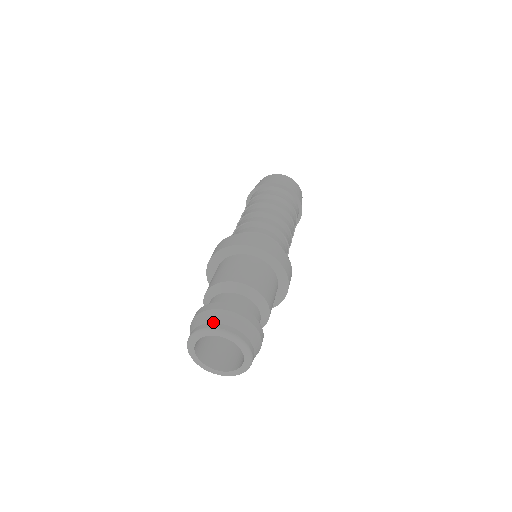
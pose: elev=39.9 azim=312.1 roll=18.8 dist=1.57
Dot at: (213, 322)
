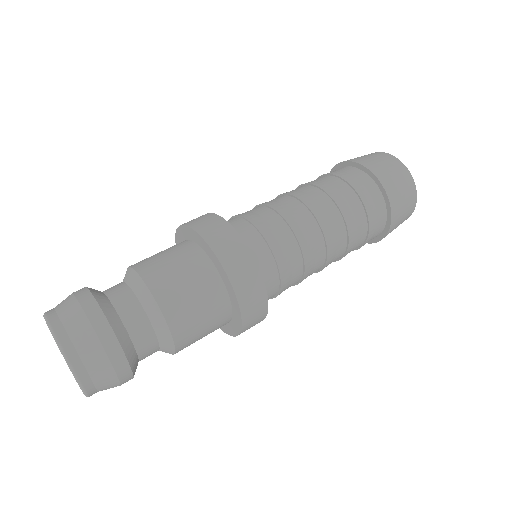
Dot at: occluded
